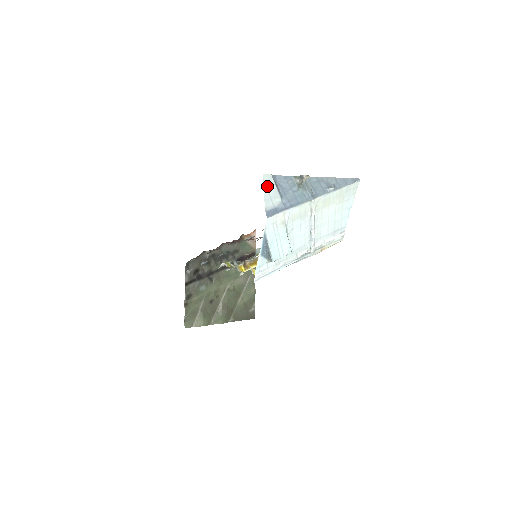
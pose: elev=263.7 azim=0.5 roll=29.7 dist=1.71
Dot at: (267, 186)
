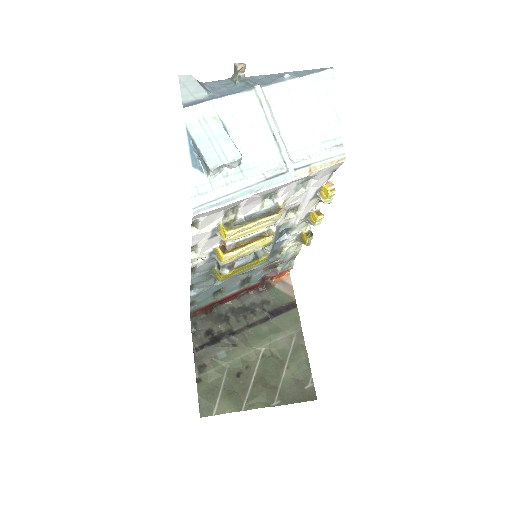
Dot at: (185, 84)
